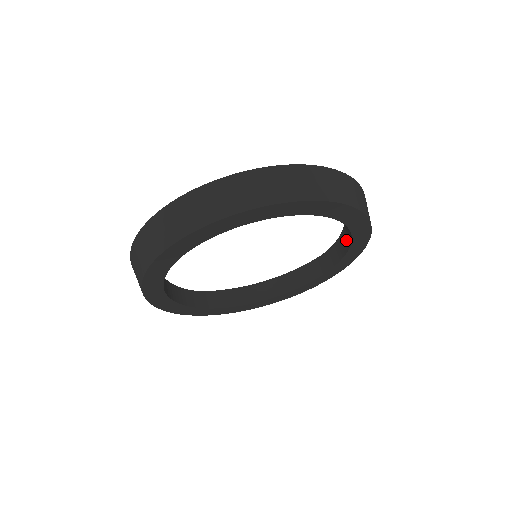
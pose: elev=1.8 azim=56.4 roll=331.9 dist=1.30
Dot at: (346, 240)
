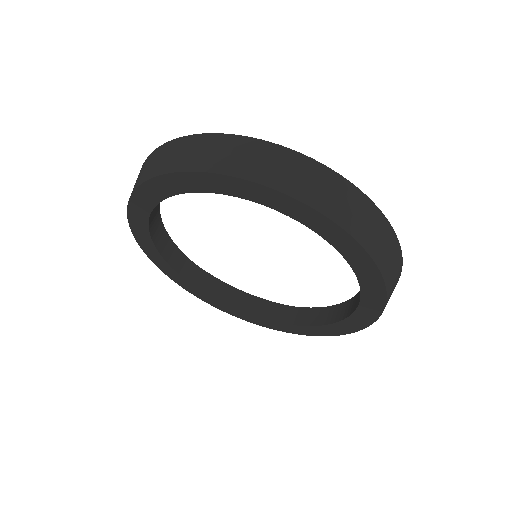
Dot at: occluded
